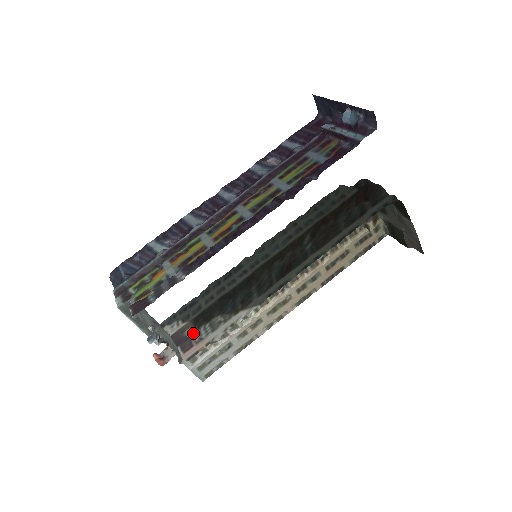
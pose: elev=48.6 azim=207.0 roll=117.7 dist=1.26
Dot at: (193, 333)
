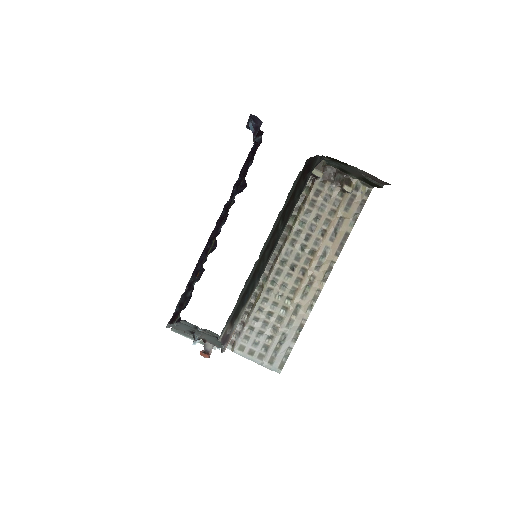
Dot at: (231, 330)
